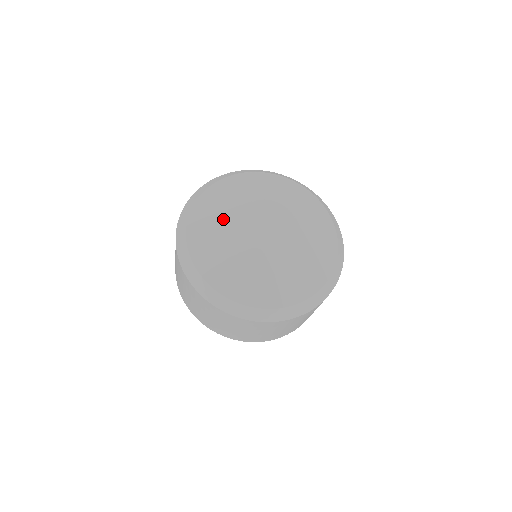
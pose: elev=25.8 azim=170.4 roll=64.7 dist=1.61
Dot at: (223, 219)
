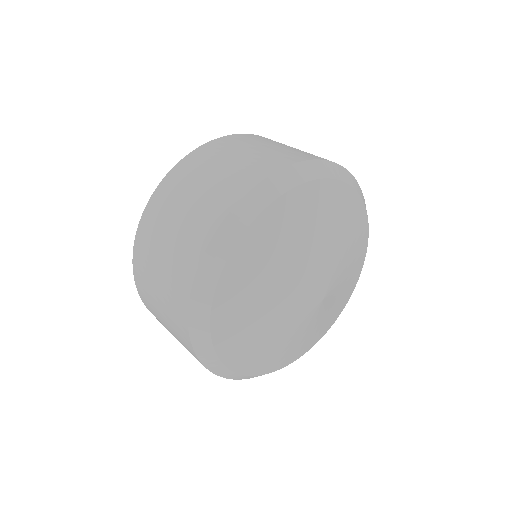
Dot at: (268, 290)
